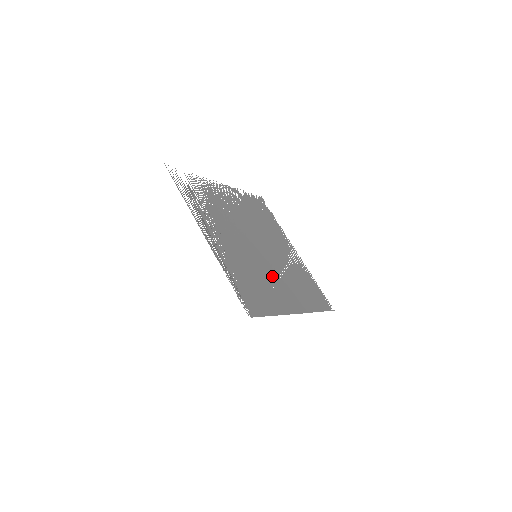
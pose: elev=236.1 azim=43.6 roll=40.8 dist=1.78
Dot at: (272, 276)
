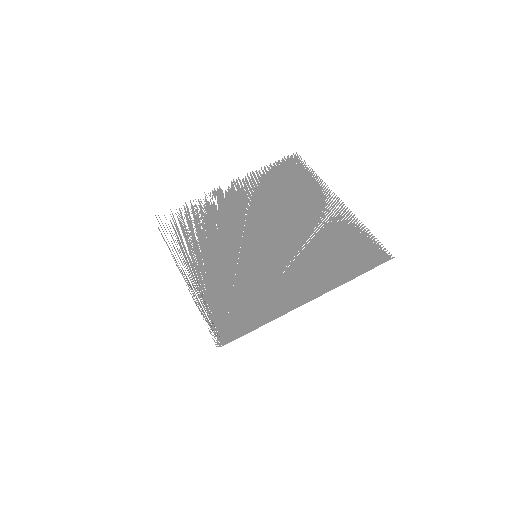
Dot at: (276, 270)
